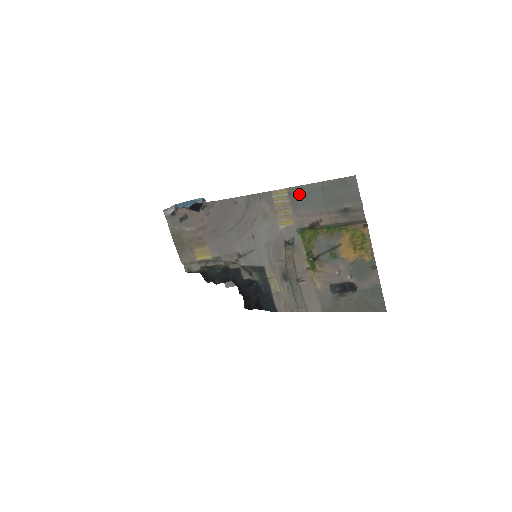
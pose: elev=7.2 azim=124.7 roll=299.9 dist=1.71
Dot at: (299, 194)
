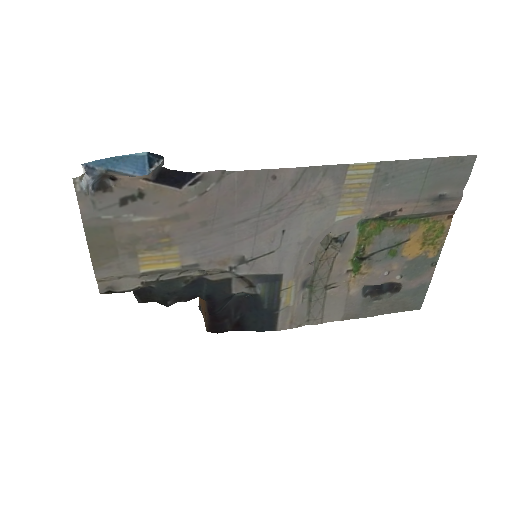
Dot at: (391, 172)
